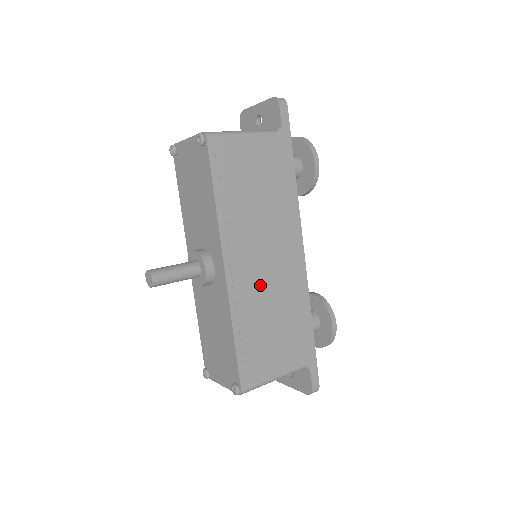
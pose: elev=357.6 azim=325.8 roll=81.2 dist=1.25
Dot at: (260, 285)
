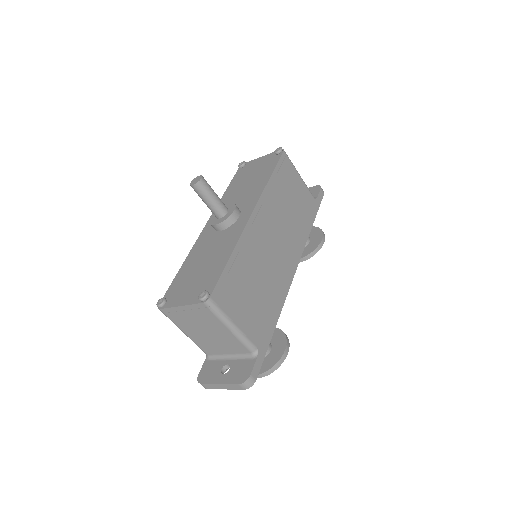
Dot at: (263, 251)
